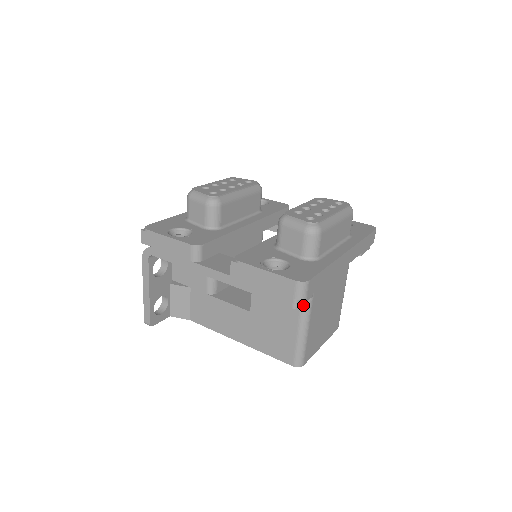
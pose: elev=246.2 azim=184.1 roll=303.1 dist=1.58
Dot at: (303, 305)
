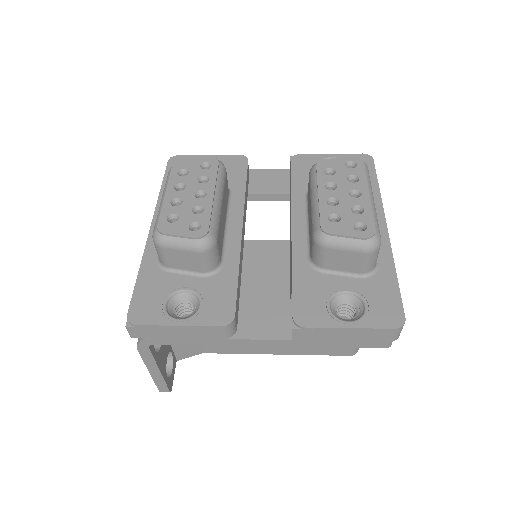
Dot at: occluded
